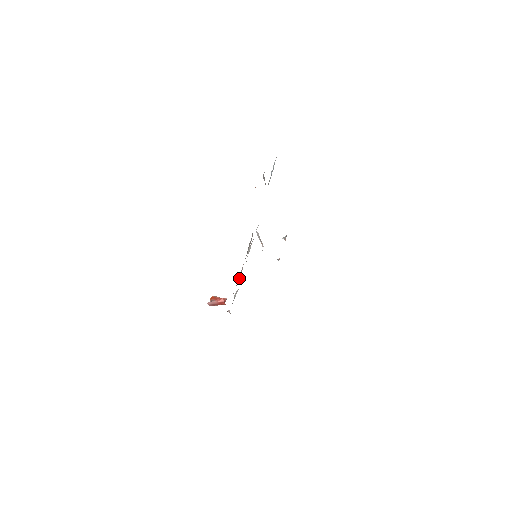
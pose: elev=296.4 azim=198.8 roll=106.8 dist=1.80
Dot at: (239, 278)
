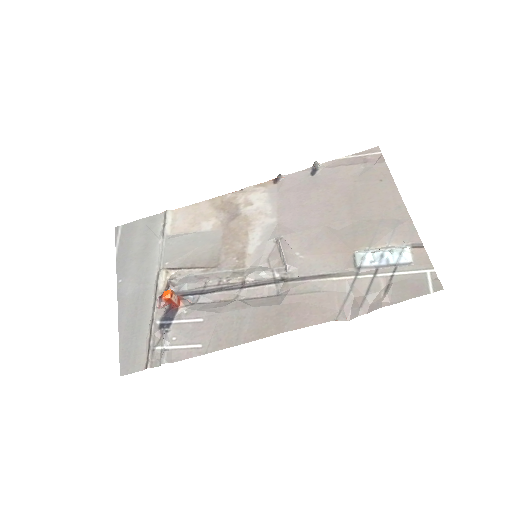
Dot at: (212, 299)
